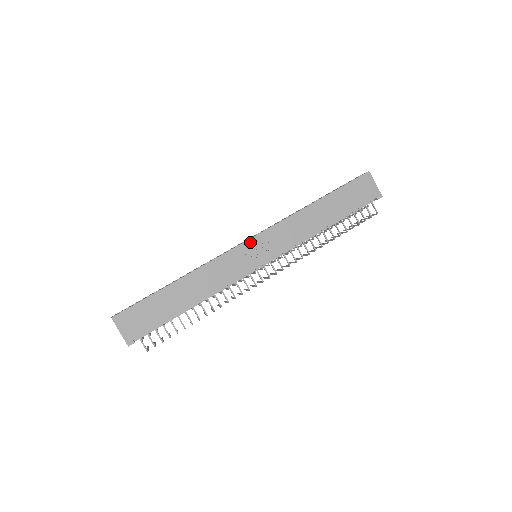
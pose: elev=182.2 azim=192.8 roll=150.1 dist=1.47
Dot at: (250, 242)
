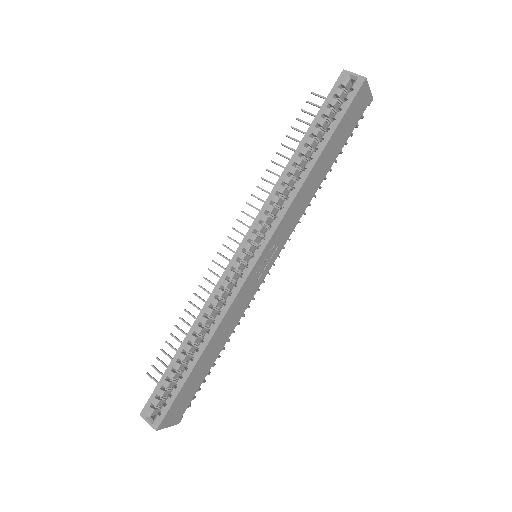
Dot at: (259, 261)
